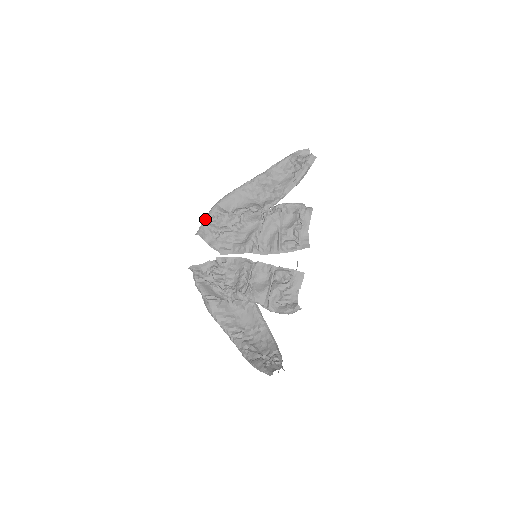
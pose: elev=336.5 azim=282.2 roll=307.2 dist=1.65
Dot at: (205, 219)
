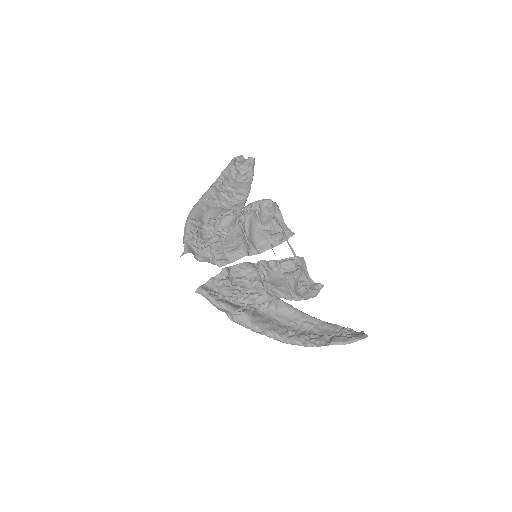
Dot at: (185, 236)
